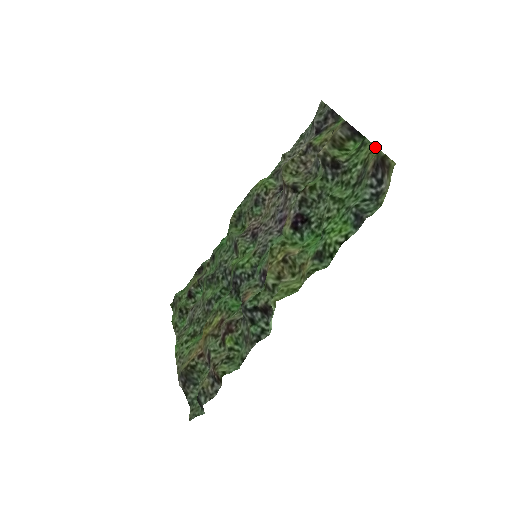
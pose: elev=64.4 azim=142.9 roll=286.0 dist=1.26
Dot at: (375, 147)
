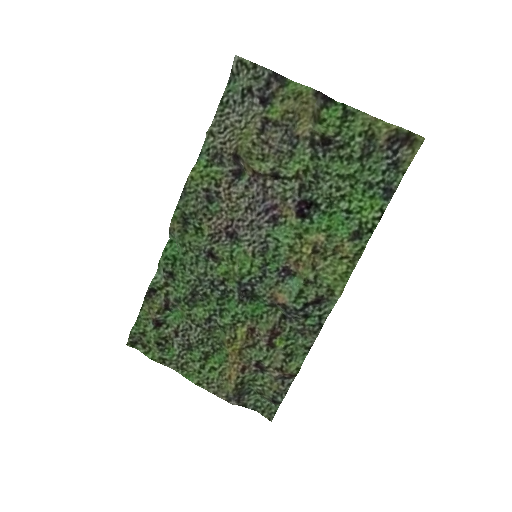
Dot at: (371, 117)
